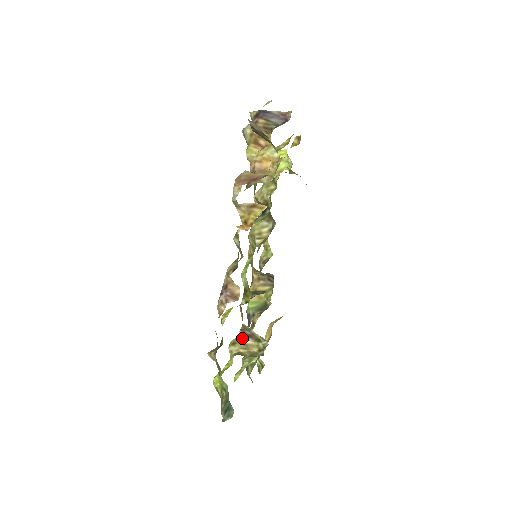
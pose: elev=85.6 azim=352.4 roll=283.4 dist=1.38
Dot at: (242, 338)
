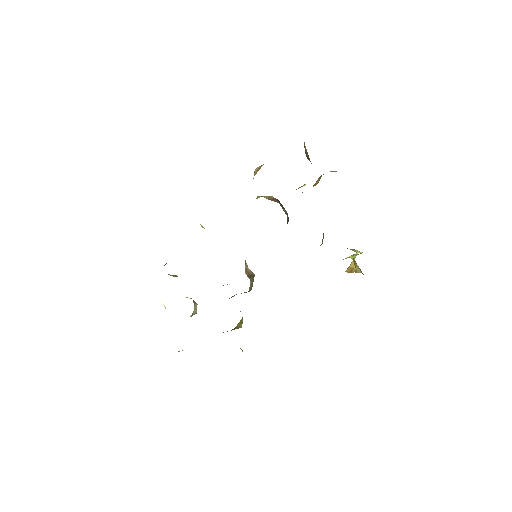
Dot at: occluded
